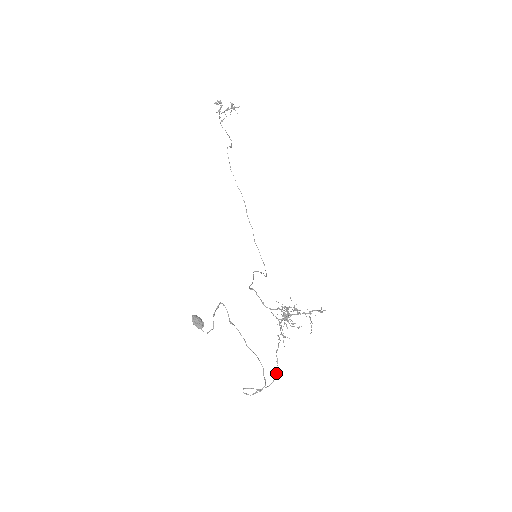
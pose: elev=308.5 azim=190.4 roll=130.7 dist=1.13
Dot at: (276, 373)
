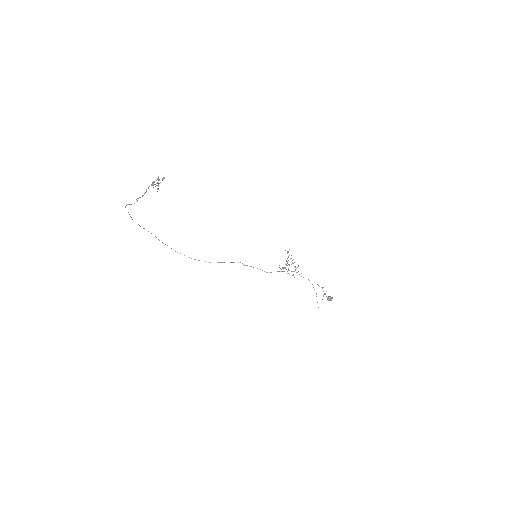
Dot at: occluded
